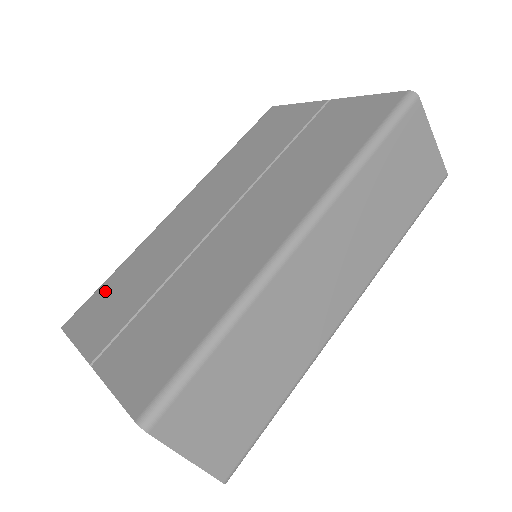
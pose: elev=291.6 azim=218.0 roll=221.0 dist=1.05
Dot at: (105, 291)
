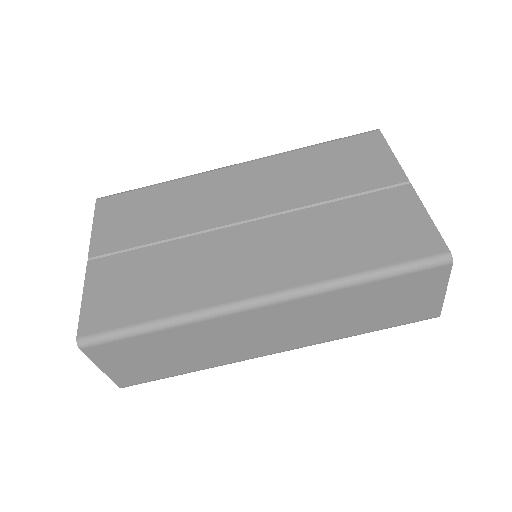
Dot at: (138, 198)
